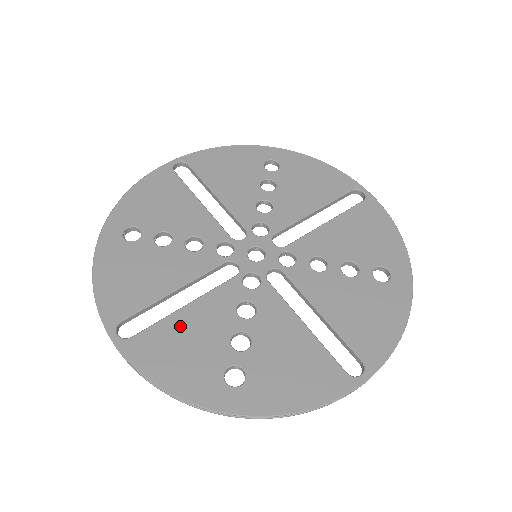
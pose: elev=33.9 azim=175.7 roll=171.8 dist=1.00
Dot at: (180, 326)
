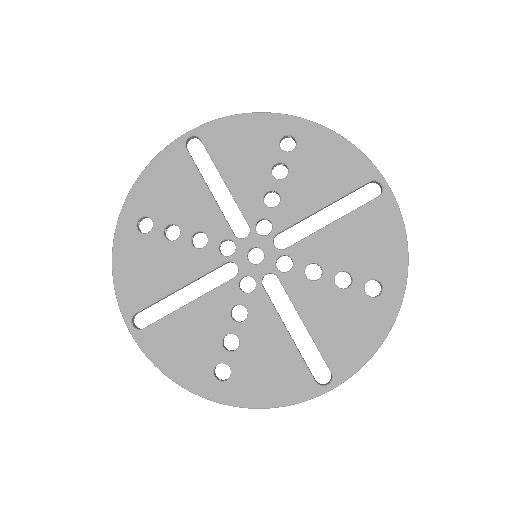
Dot at: (182, 323)
